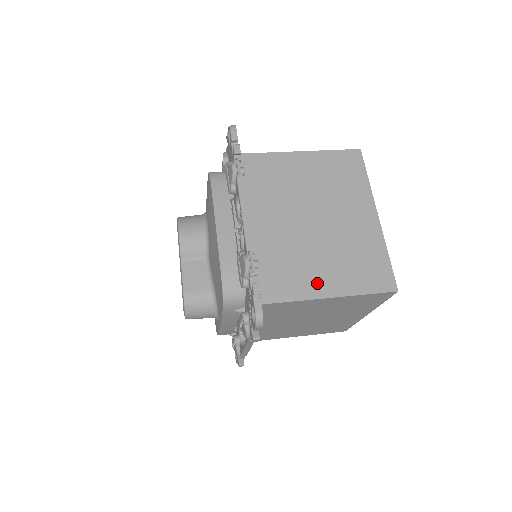
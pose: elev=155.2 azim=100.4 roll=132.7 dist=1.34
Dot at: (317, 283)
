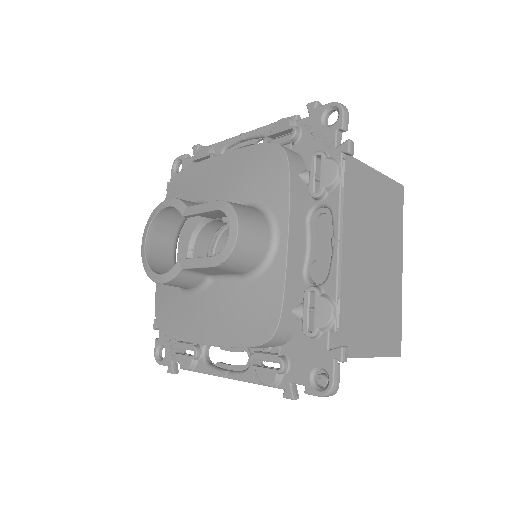
Dot at: occluded
